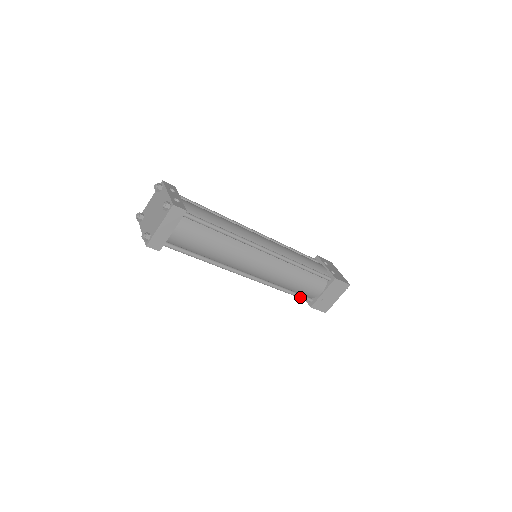
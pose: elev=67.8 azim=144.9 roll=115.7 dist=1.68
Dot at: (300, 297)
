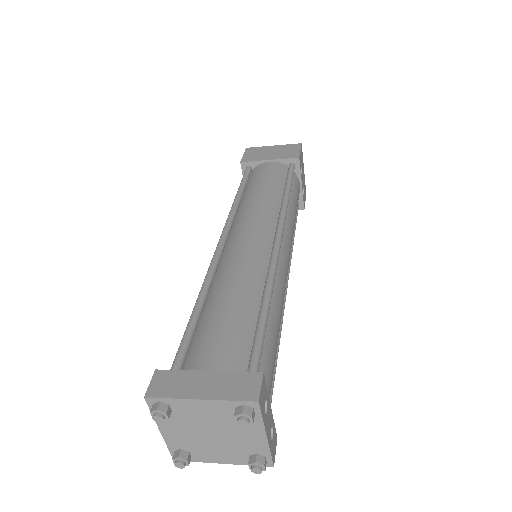
Dot at: occluded
